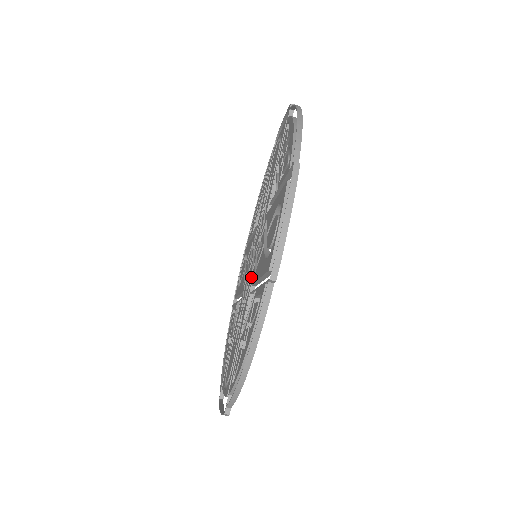
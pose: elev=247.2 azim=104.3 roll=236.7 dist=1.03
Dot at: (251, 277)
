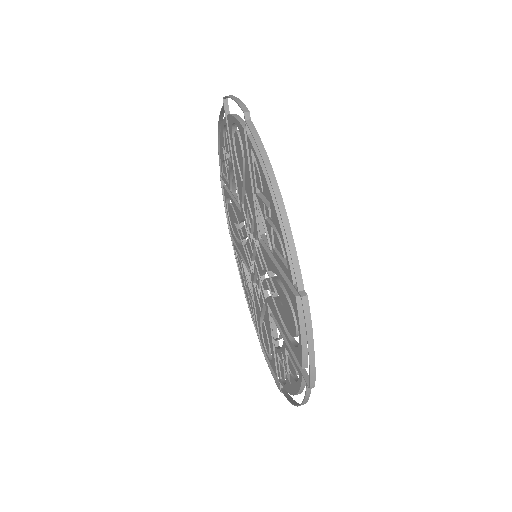
Dot at: (257, 246)
